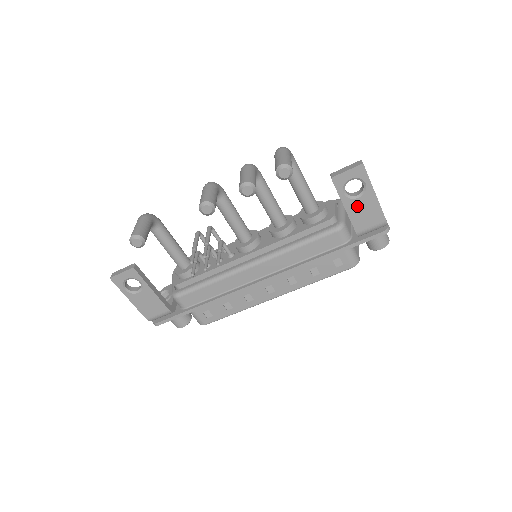
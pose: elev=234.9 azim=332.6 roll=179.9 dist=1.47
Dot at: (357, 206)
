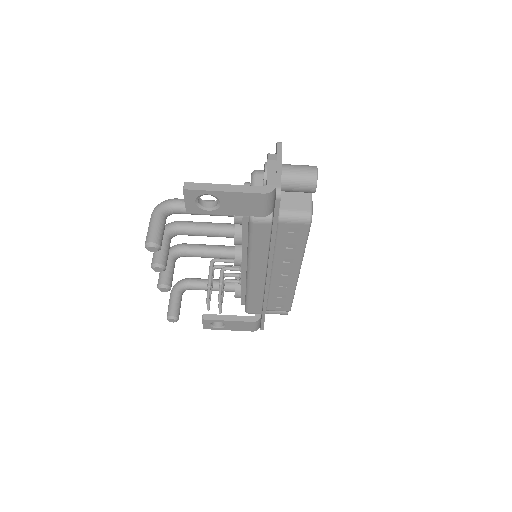
Dot at: (230, 207)
